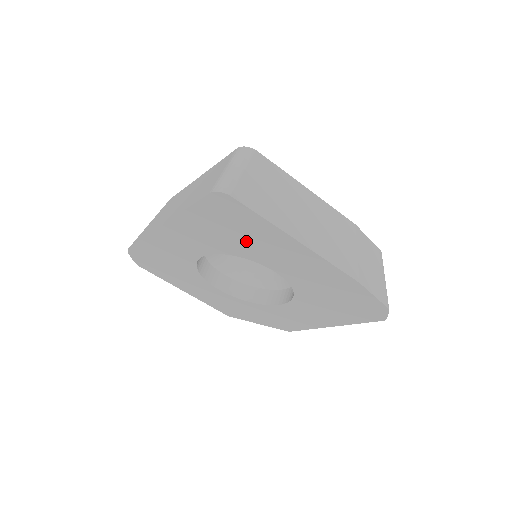
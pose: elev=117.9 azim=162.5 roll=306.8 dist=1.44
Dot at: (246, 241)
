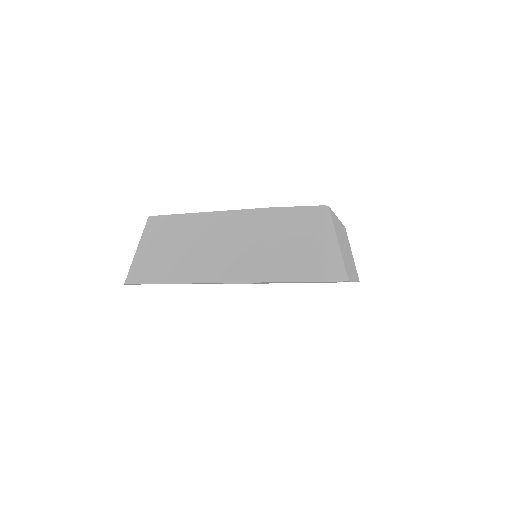
Dot at: occluded
